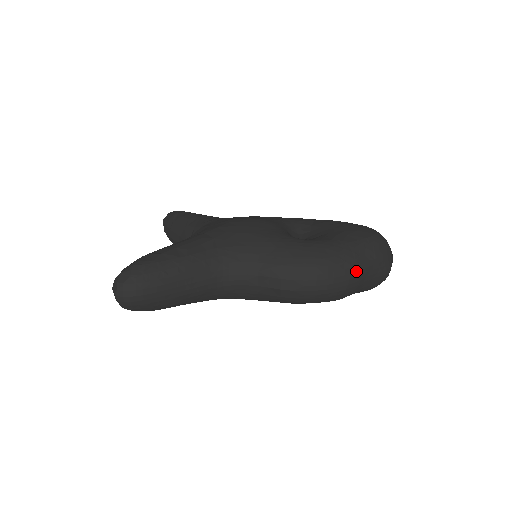
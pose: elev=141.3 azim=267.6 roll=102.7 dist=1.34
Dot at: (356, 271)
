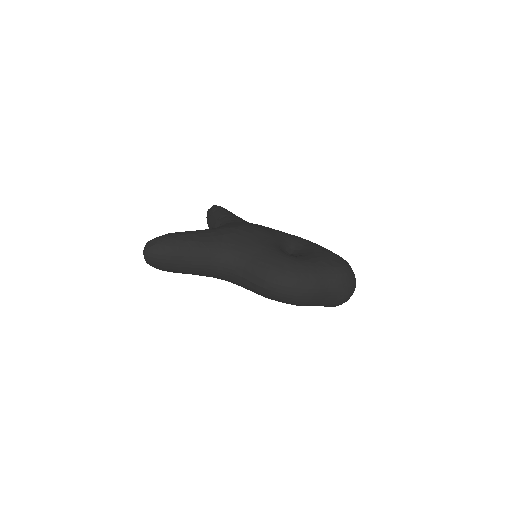
Dot at: (315, 288)
